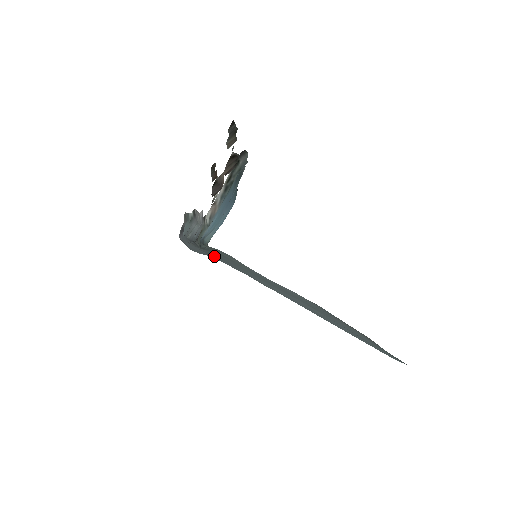
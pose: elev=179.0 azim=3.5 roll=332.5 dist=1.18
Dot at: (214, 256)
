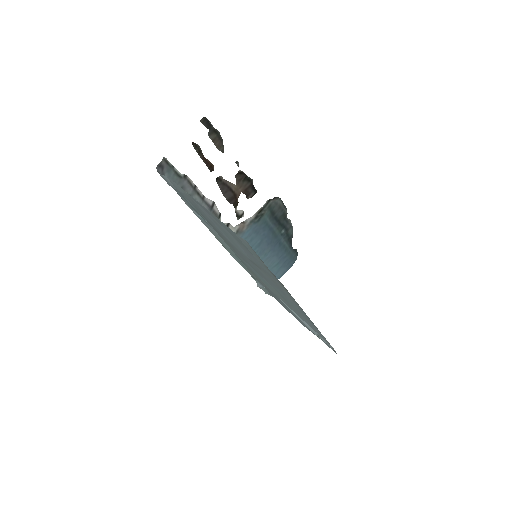
Dot at: (186, 199)
